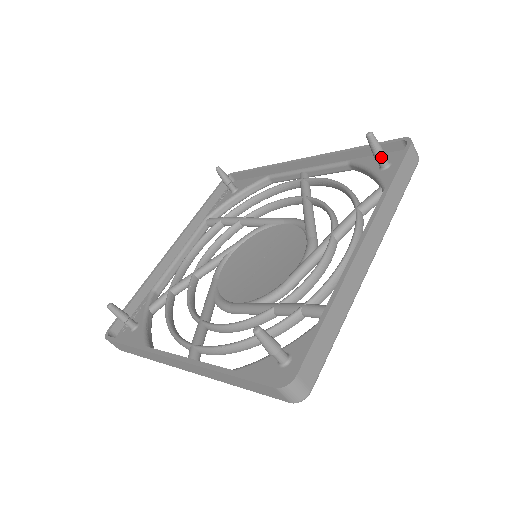
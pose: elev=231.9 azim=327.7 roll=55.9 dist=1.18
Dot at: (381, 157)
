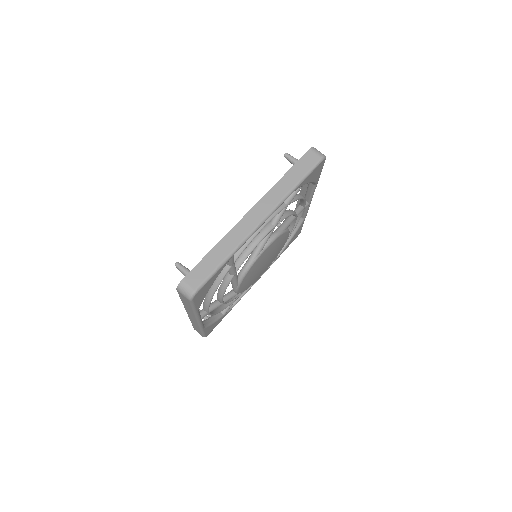
Dot at: occluded
